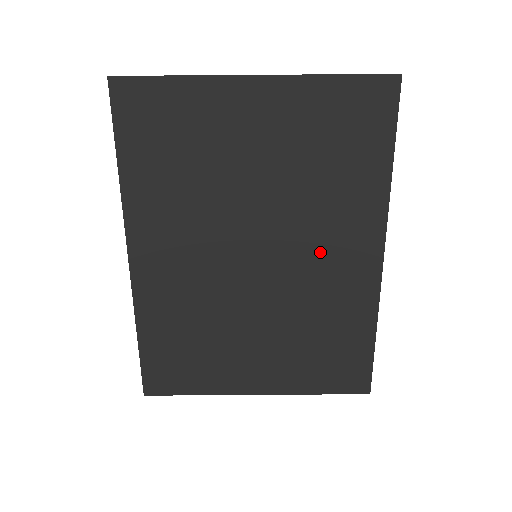
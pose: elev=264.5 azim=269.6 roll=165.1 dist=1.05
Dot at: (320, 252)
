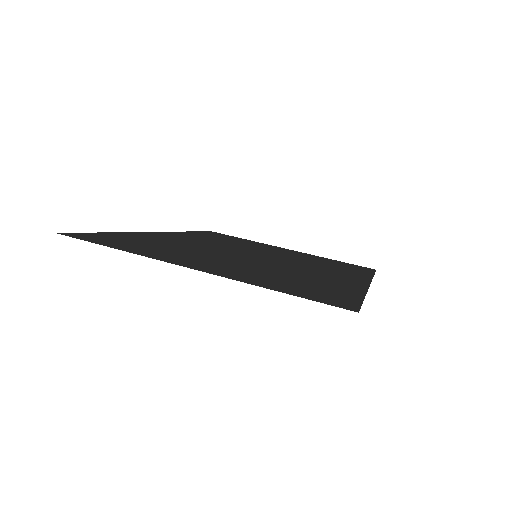
Dot at: (312, 269)
